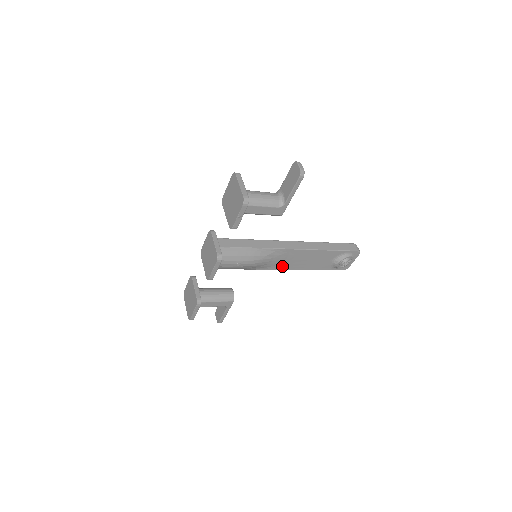
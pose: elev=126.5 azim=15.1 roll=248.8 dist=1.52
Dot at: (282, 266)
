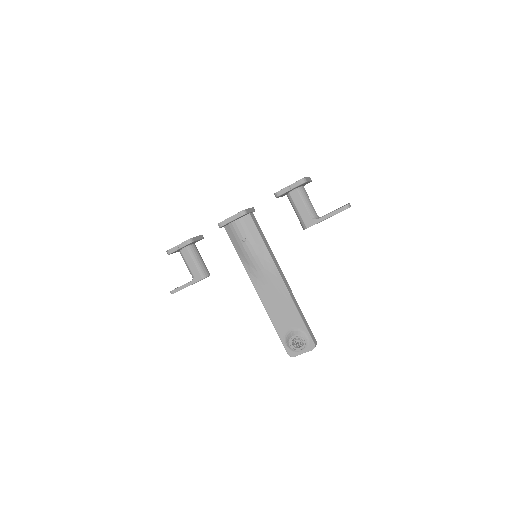
Dot at: (260, 287)
